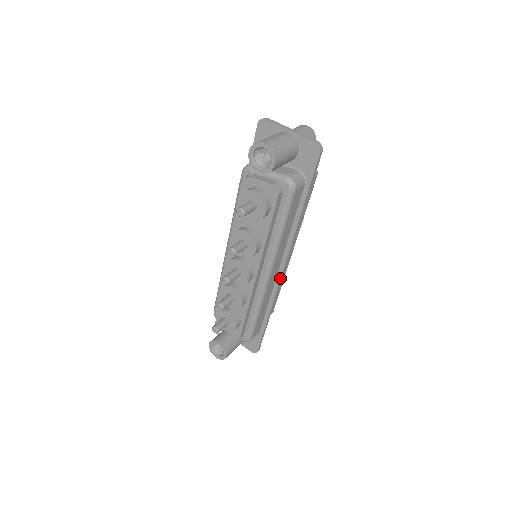
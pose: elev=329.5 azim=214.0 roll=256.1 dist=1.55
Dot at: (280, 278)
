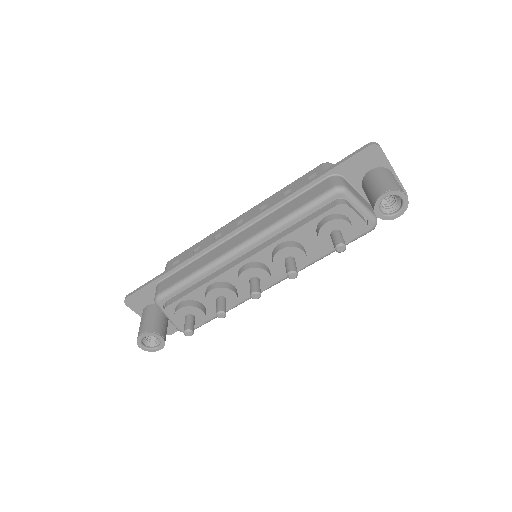
Dot at: occluded
